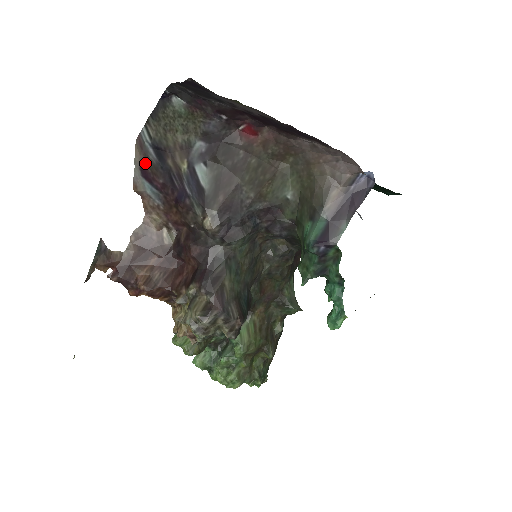
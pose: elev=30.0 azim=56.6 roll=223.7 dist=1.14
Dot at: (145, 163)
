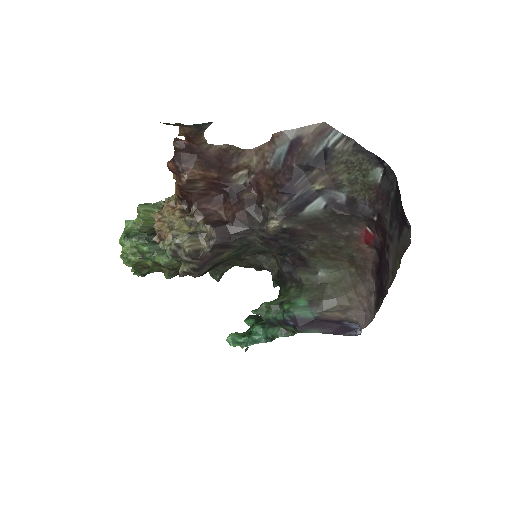
Dot at: (306, 143)
